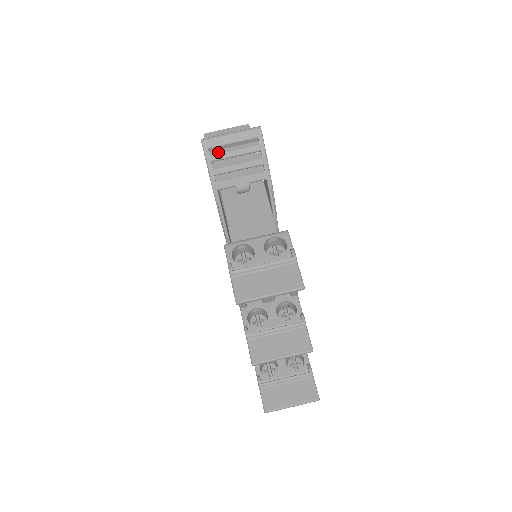
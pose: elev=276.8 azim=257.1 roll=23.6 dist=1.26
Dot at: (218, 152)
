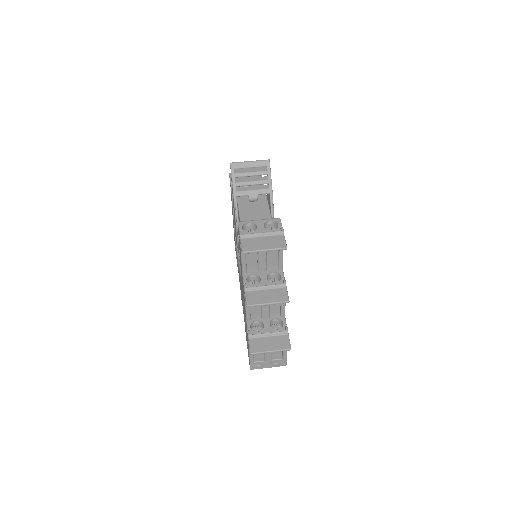
Dot at: (240, 172)
